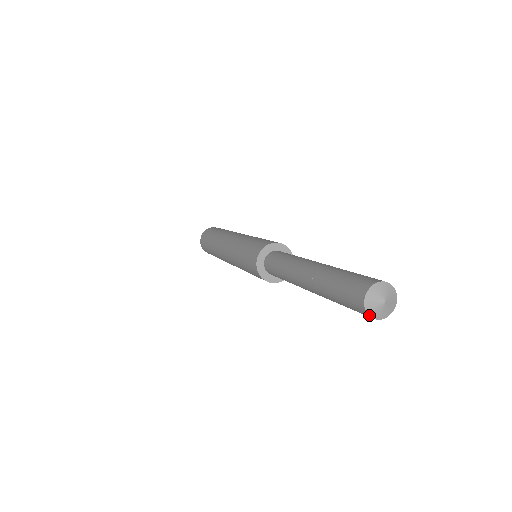
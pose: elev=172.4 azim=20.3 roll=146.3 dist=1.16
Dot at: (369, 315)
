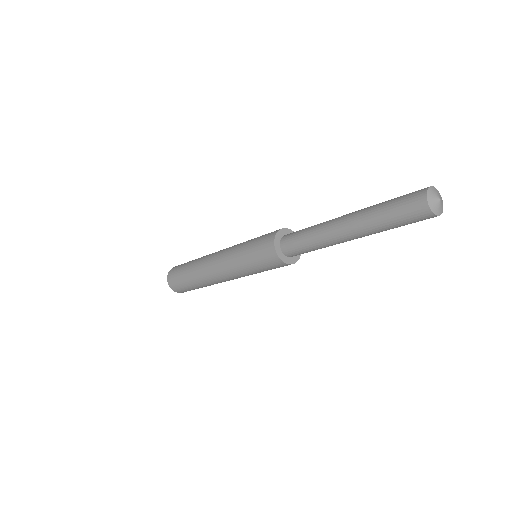
Dot at: (430, 208)
